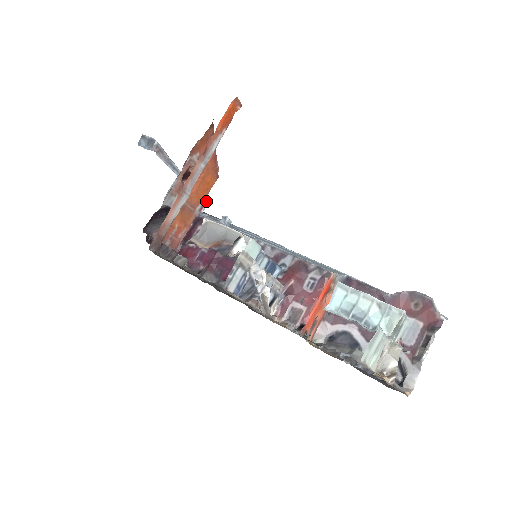
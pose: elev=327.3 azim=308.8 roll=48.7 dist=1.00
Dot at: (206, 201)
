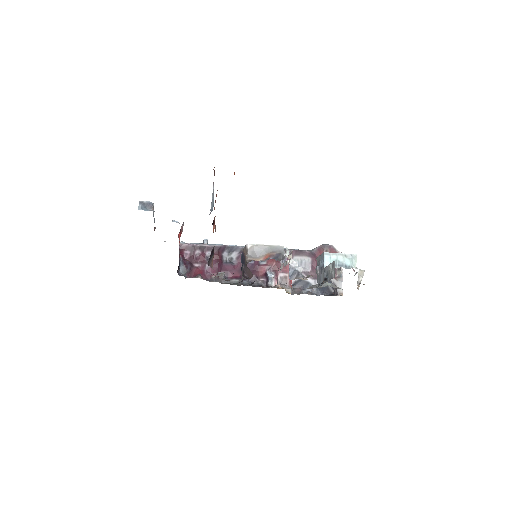
Dot at: occluded
